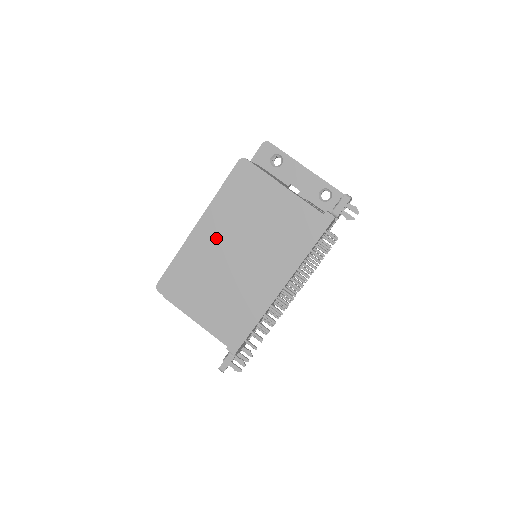
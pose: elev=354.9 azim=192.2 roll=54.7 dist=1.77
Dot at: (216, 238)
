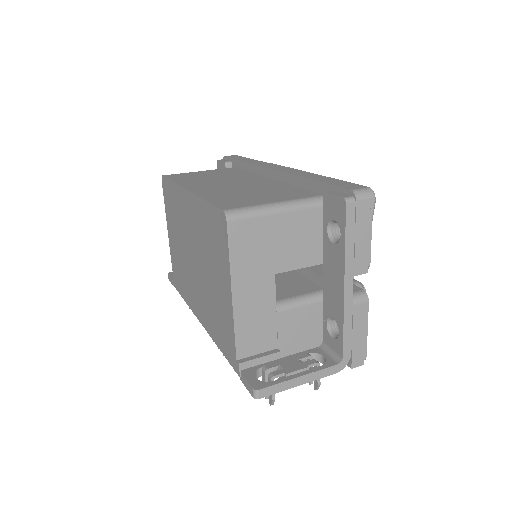
Dot at: (190, 222)
